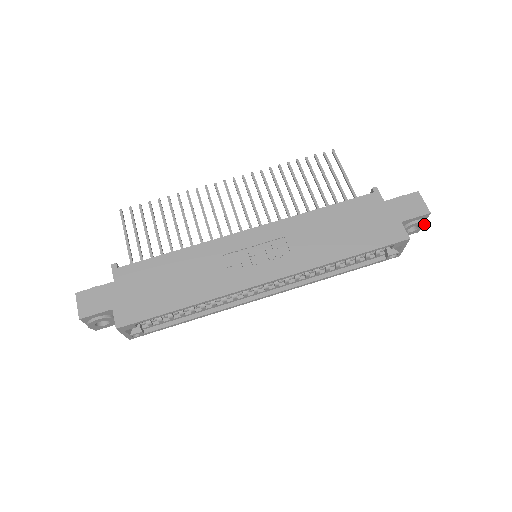
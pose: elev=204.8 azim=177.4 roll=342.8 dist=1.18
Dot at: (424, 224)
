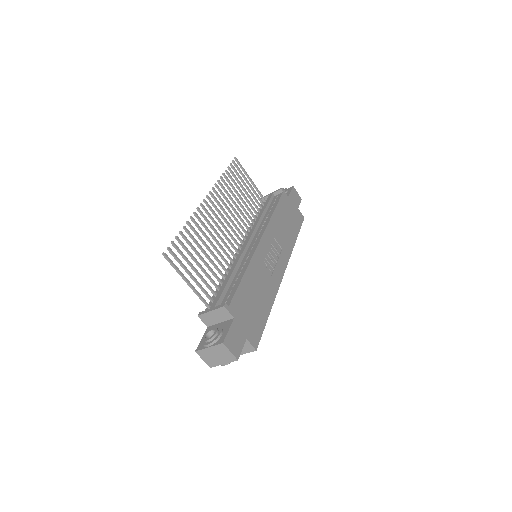
Dot at: occluded
